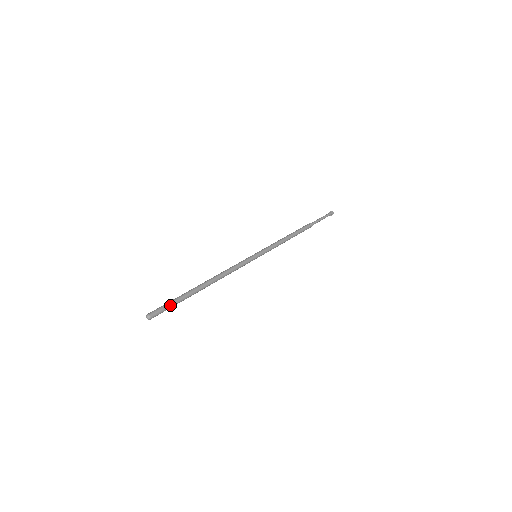
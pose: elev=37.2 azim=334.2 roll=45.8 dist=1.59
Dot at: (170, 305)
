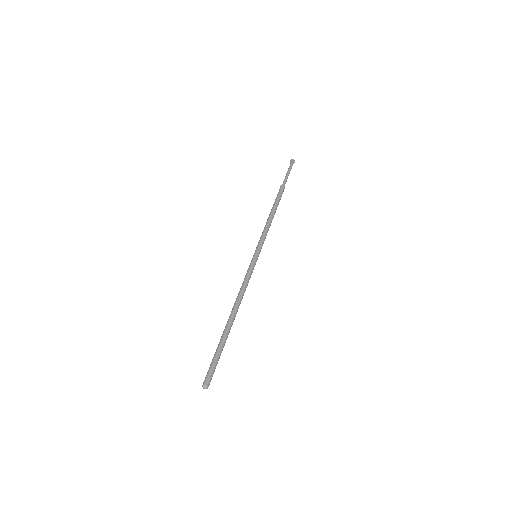
Dot at: (217, 363)
